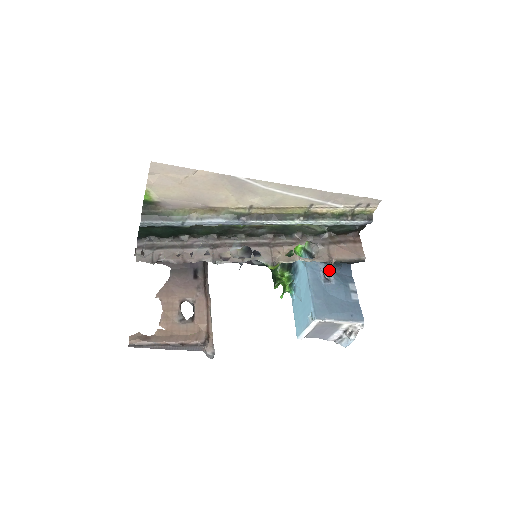
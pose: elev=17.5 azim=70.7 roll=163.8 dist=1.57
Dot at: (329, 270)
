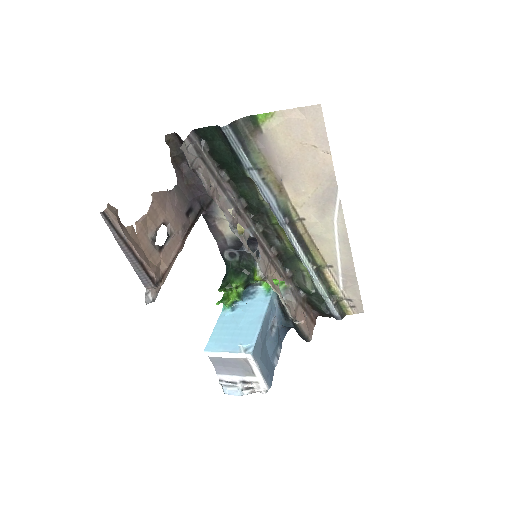
Dot at: (277, 322)
